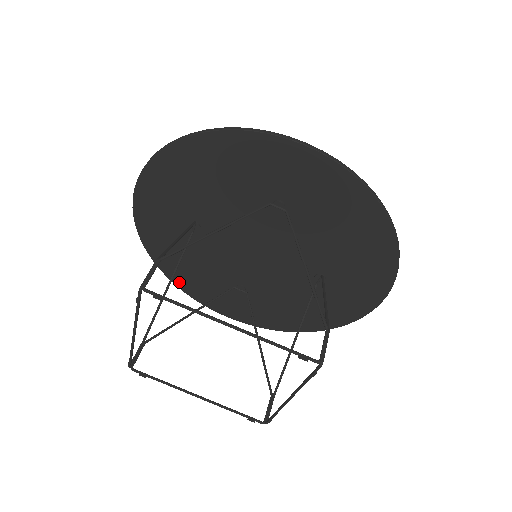
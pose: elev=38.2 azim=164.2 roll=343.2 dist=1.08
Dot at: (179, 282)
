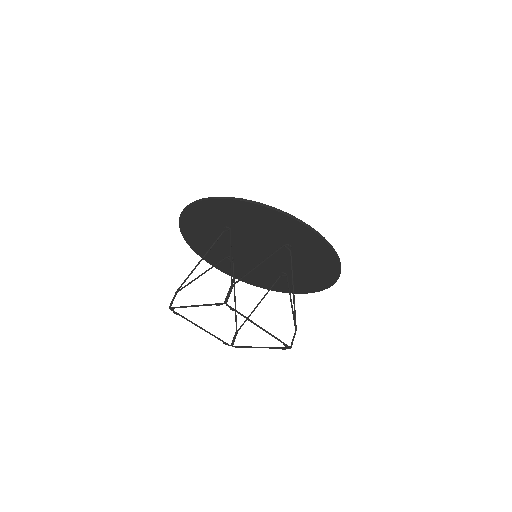
Dot at: occluded
